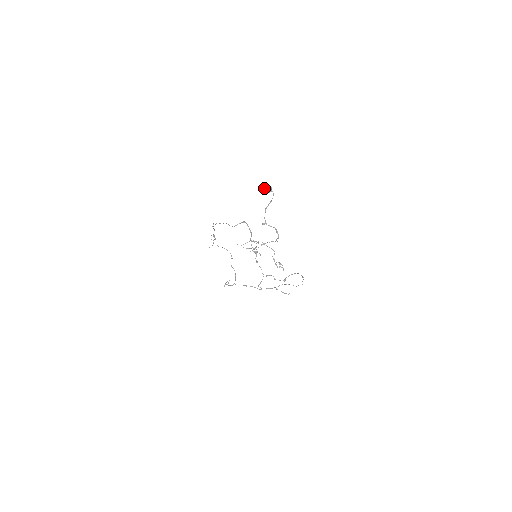
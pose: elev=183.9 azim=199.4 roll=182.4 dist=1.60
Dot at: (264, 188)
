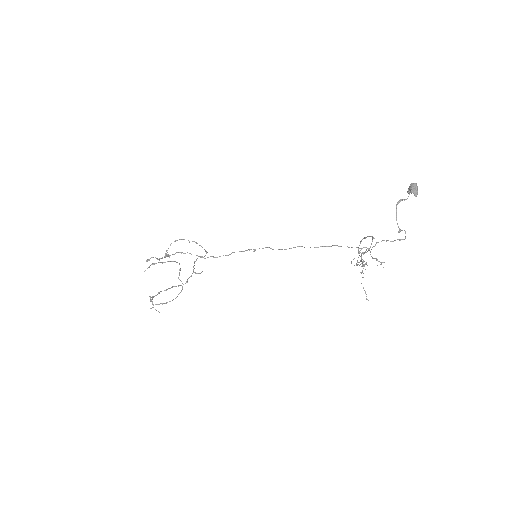
Dot at: (414, 190)
